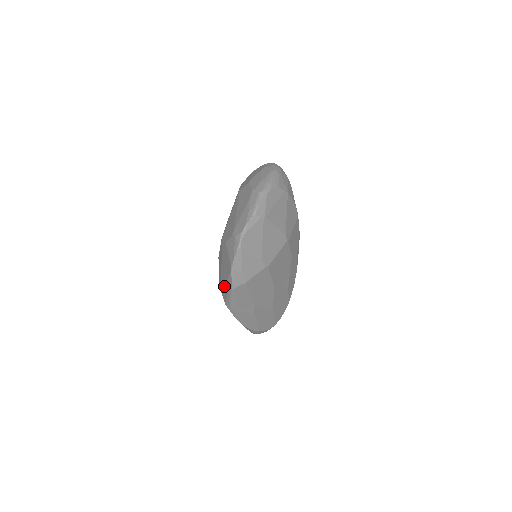
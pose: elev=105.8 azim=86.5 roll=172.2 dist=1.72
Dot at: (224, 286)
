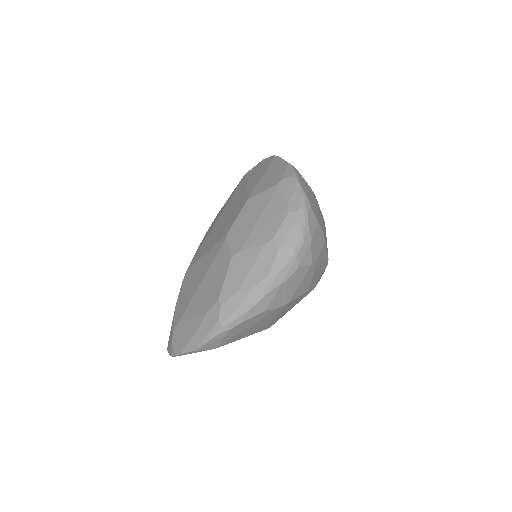
Dot at: occluded
